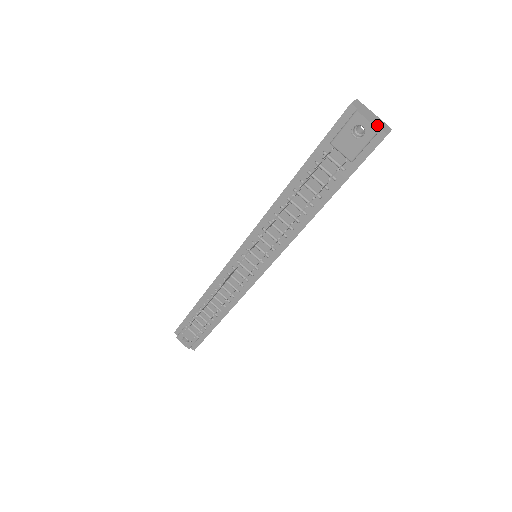
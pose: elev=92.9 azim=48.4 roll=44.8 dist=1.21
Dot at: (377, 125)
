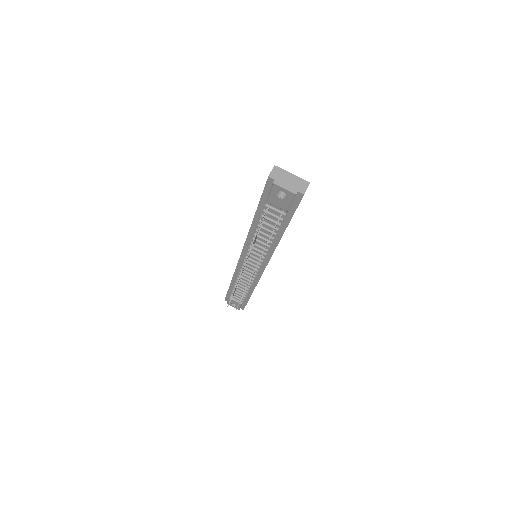
Dot at: (294, 189)
